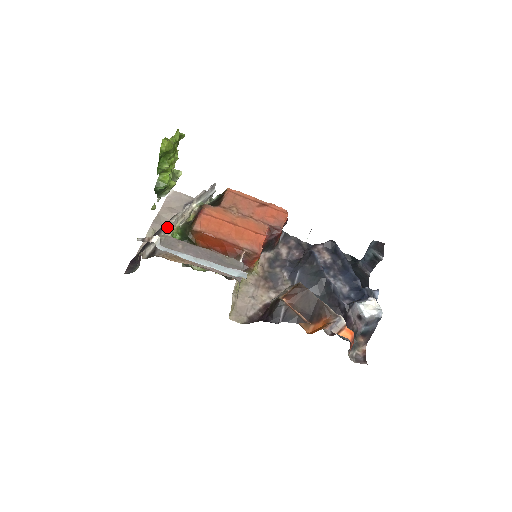
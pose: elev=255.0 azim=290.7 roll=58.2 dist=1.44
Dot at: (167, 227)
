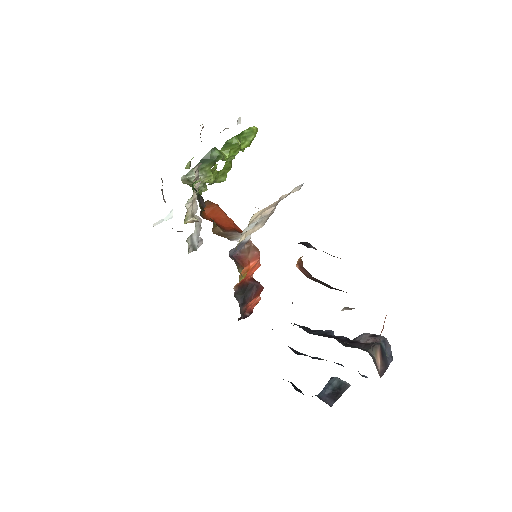
Dot at: (198, 173)
